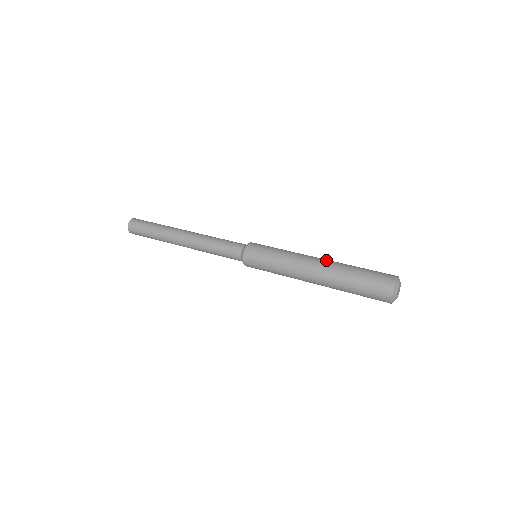
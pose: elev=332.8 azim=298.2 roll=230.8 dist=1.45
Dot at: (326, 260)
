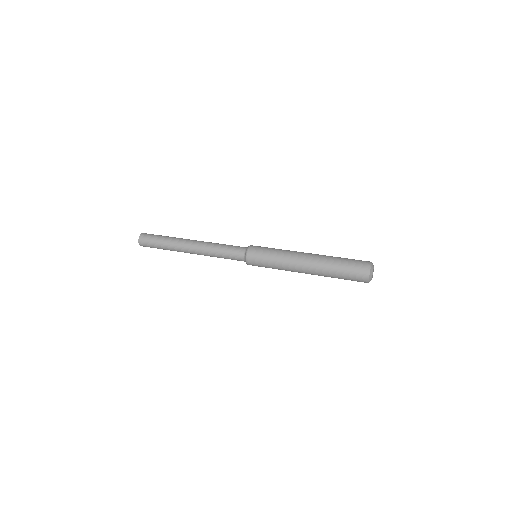
Dot at: (313, 260)
